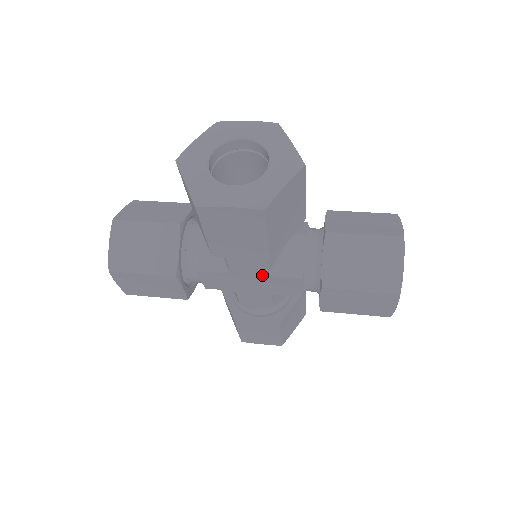
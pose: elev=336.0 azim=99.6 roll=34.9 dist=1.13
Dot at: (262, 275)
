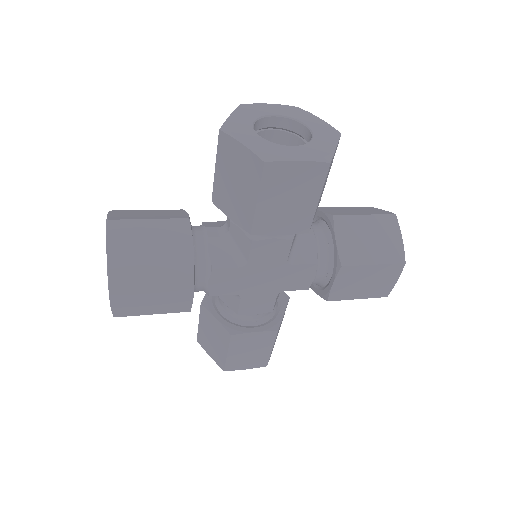
Dot at: (279, 265)
